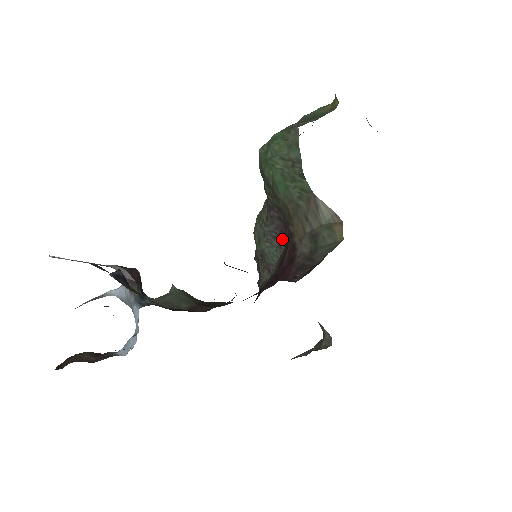
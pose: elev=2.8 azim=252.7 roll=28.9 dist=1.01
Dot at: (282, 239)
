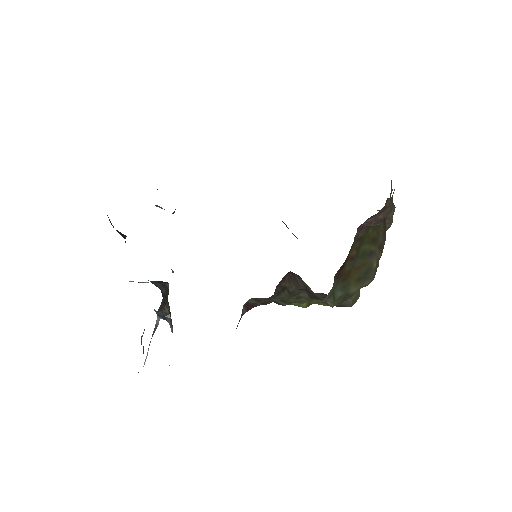
Dot at: occluded
